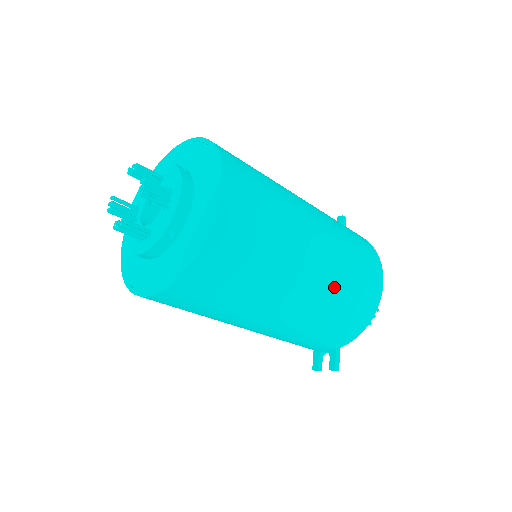
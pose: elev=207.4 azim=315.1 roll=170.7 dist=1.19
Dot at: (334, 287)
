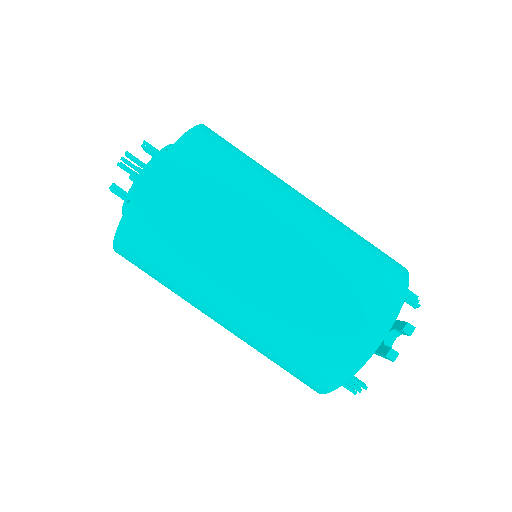
Dot at: (339, 222)
